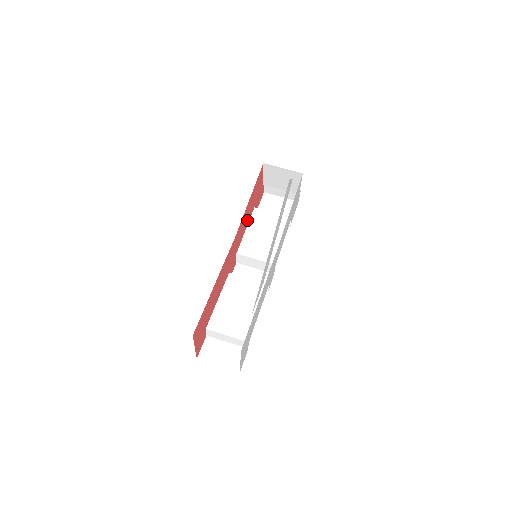
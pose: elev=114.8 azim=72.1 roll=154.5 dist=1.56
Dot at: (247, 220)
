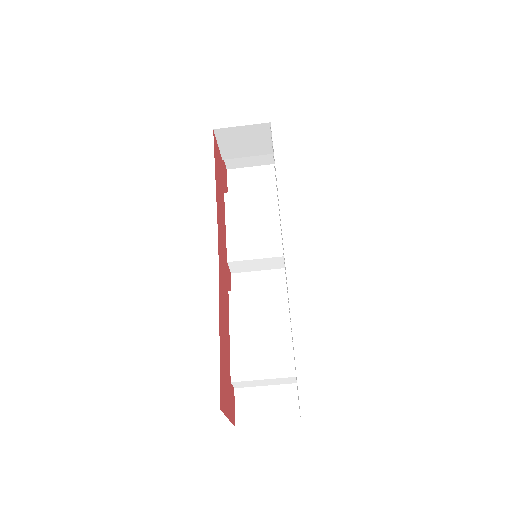
Dot at: (222, 213)
